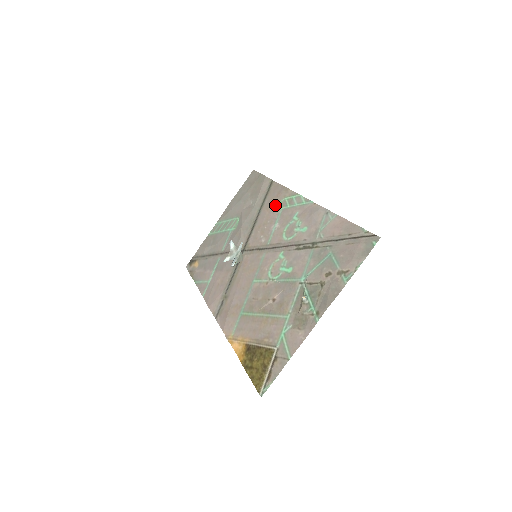
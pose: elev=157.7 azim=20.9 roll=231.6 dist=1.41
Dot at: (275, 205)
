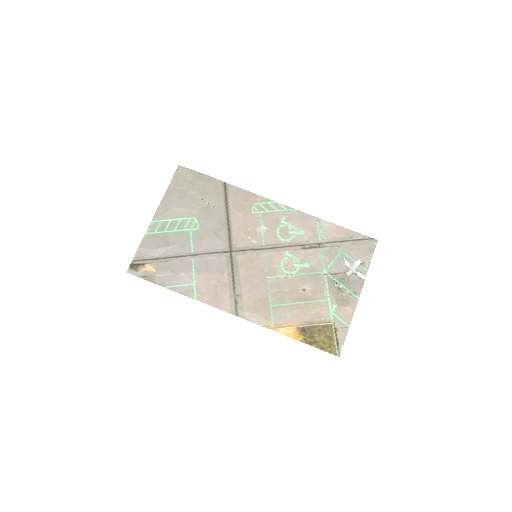
Dot at: (248, 209)
